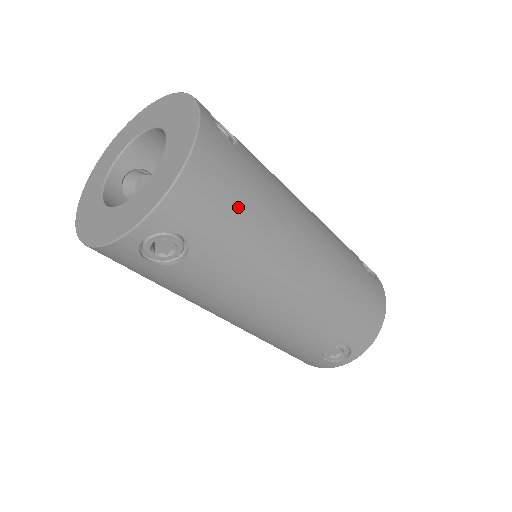
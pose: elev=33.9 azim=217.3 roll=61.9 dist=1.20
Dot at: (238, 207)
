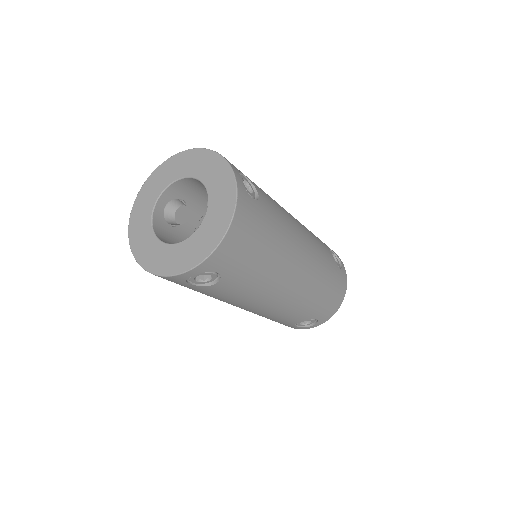
Dot at: (257, 249)
